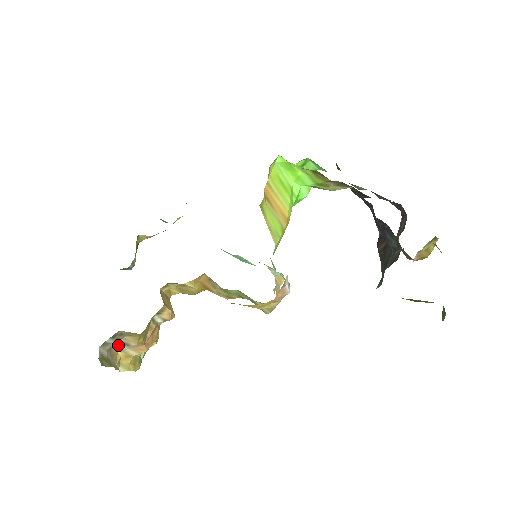
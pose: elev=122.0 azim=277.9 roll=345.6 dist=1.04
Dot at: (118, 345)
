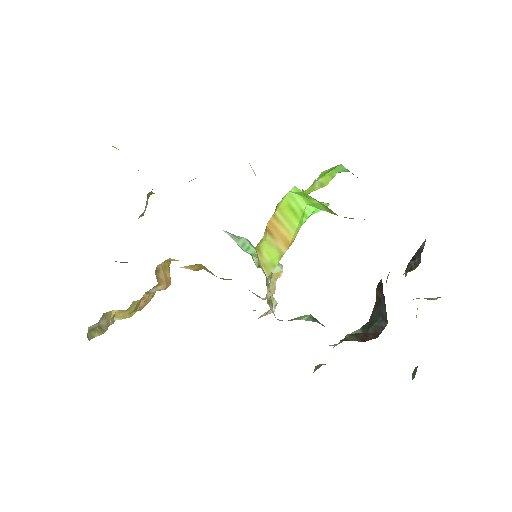
Dot at: occluded
